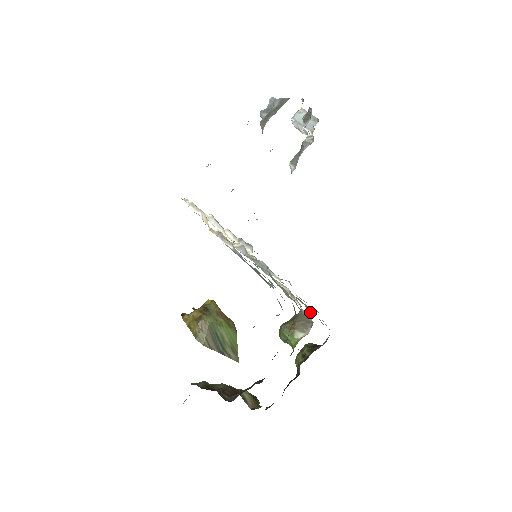
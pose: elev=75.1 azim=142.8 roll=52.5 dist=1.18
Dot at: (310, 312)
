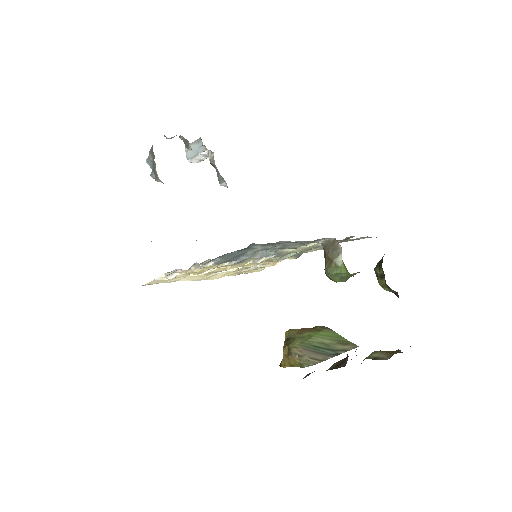
Dot at: (338, 241)
